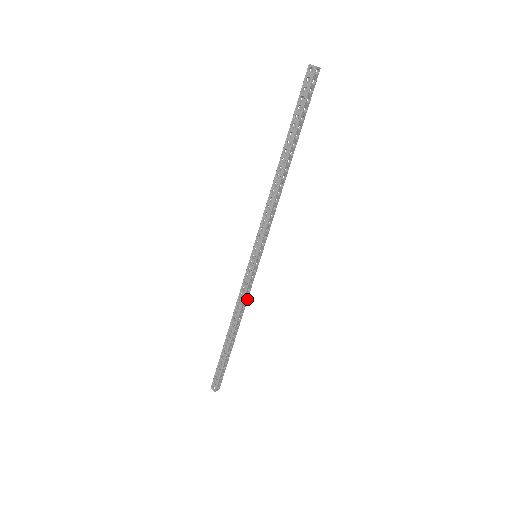
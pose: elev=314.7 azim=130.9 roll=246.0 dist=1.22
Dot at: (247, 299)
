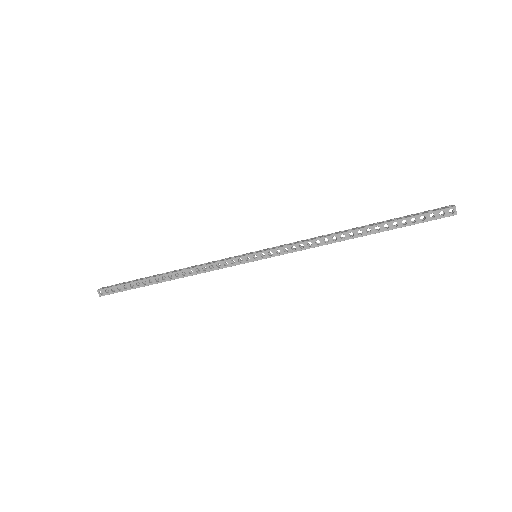
Dot at: occluded
